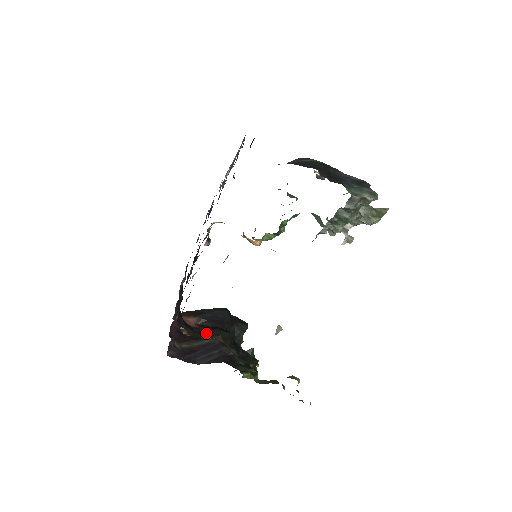
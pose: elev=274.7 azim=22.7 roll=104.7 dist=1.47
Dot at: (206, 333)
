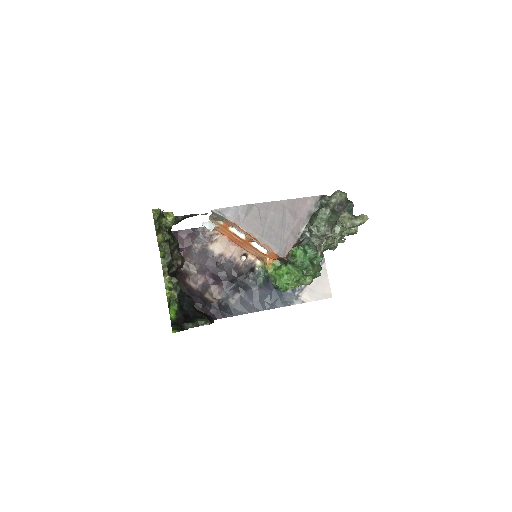
Dot at: occluded
